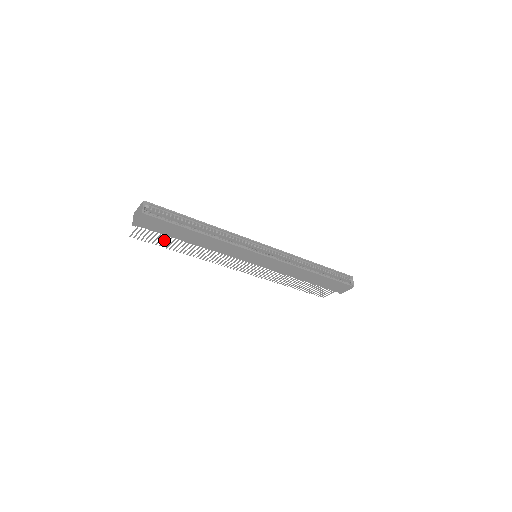
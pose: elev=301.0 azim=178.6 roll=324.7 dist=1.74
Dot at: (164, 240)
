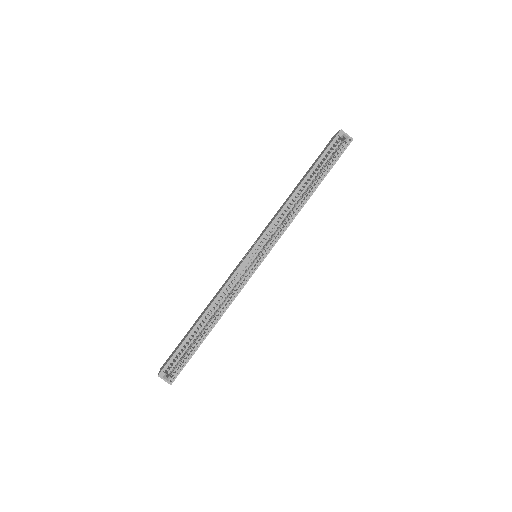
Dot at: occluded
